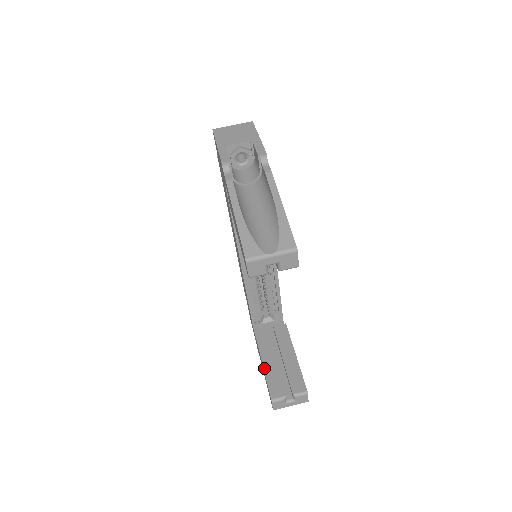
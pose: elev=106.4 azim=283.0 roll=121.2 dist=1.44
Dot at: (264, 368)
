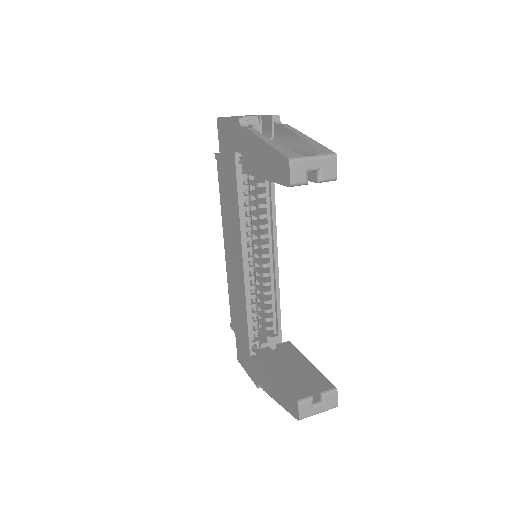
Dot at: (278, 376)
